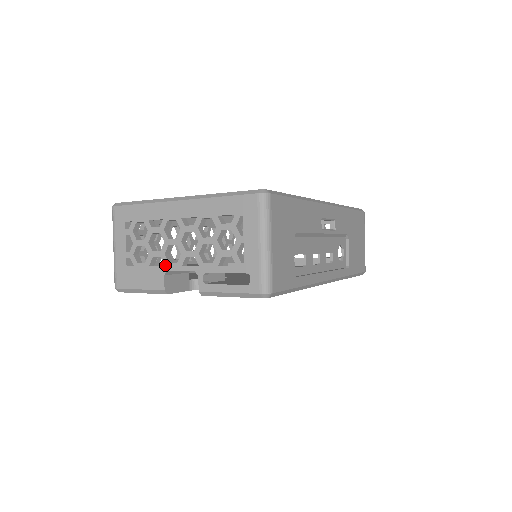
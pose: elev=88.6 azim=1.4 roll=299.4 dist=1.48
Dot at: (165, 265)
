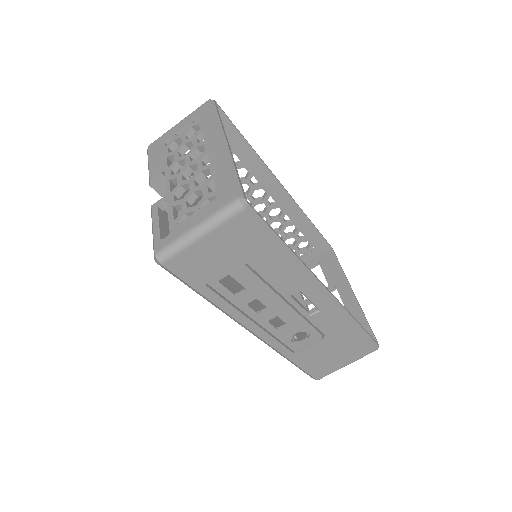
Dot at: (169, 167)
